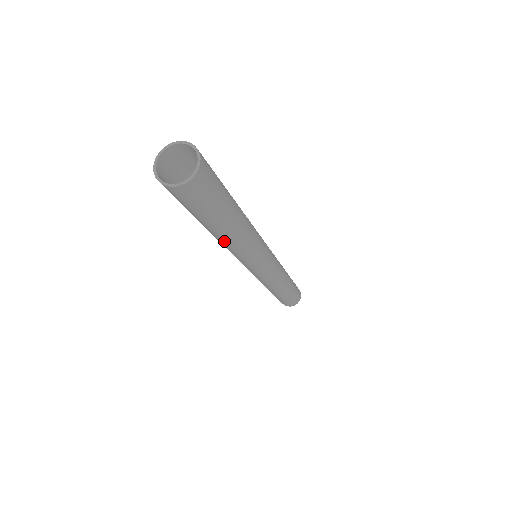
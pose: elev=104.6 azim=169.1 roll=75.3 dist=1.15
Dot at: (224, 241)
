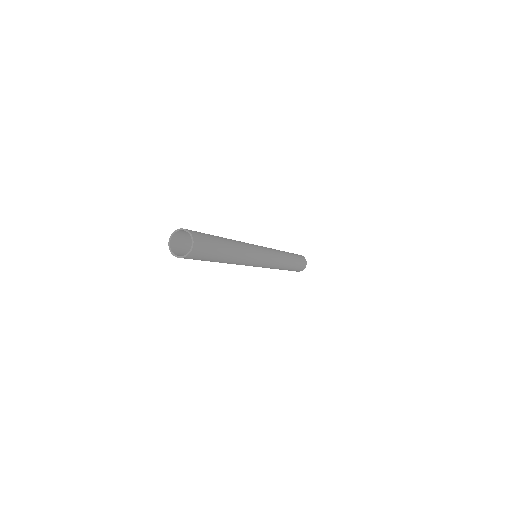
Dot at: (233, 260)
